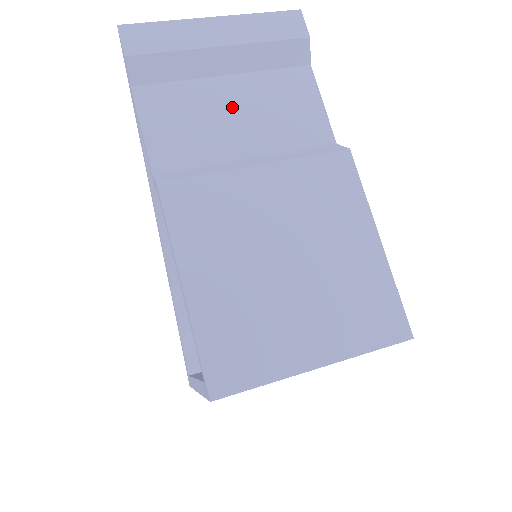
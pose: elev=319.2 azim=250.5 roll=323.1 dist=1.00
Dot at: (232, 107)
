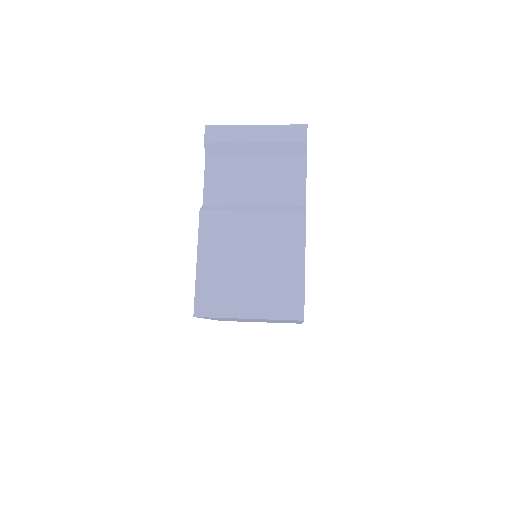
Dot at: (253, 175)
